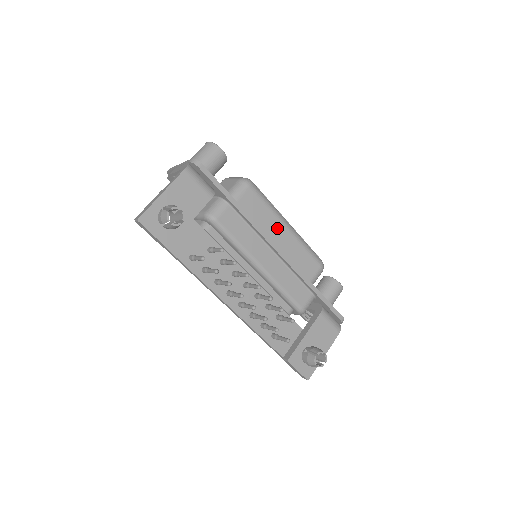
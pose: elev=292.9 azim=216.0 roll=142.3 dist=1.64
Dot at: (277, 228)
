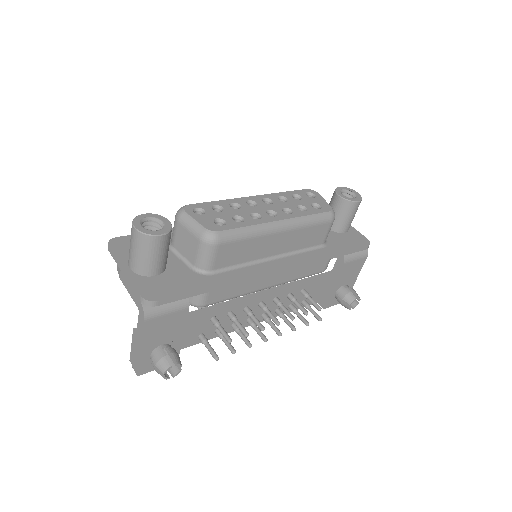
Dot at: (269, 242)
